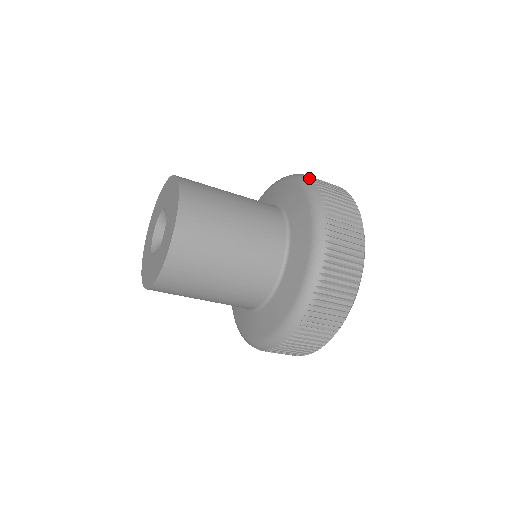
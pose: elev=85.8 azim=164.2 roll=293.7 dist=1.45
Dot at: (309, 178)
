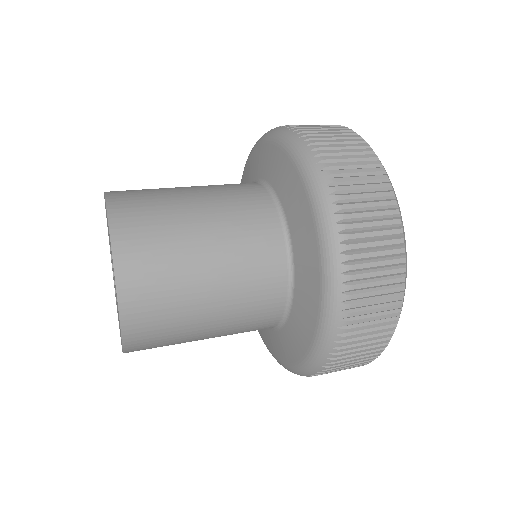
Dot at: (331, 201)
